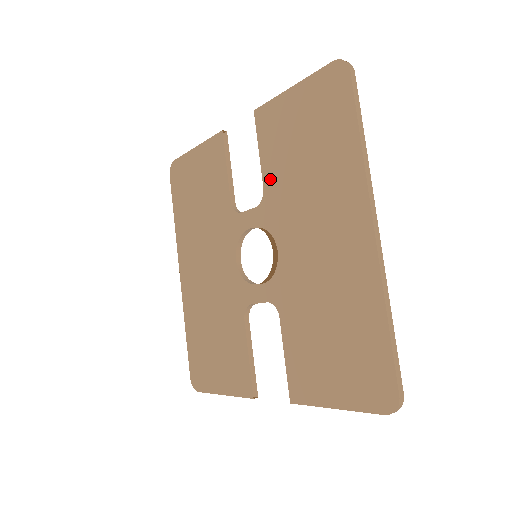
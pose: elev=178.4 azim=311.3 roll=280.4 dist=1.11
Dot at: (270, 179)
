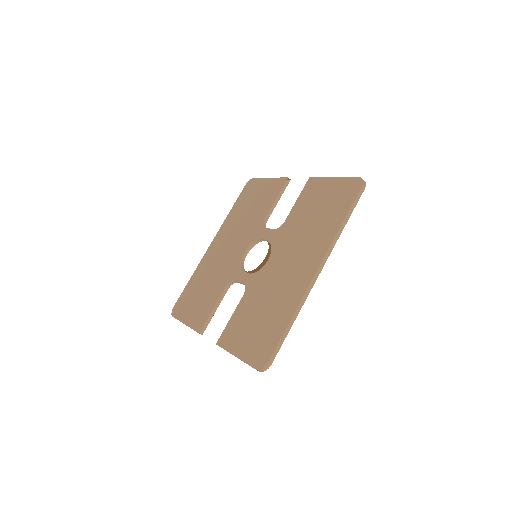
Dot at: (291, 218)
